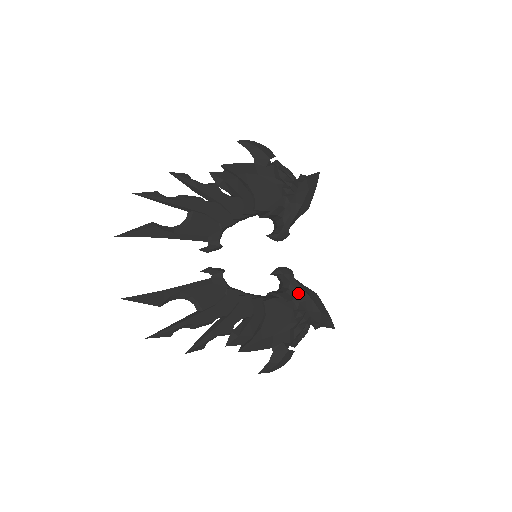
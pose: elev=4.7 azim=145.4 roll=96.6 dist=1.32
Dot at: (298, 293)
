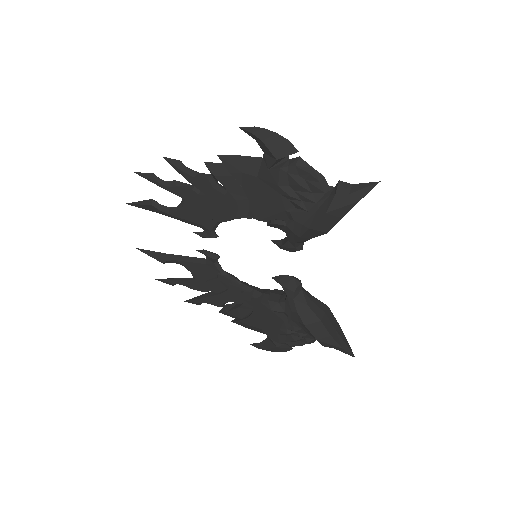
Dot at: (290, 311)
